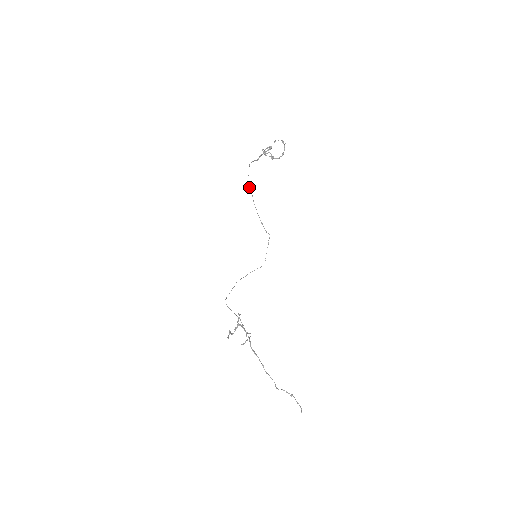
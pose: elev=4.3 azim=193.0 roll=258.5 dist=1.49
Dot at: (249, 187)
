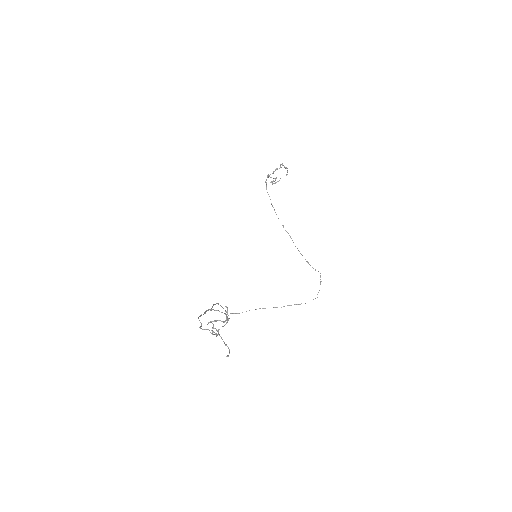
Dot at: (285, 230)
